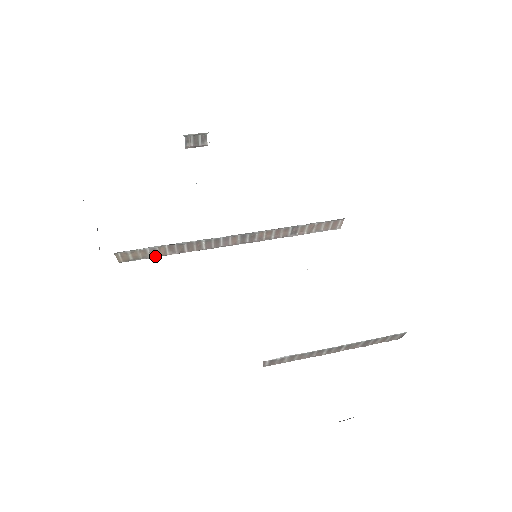
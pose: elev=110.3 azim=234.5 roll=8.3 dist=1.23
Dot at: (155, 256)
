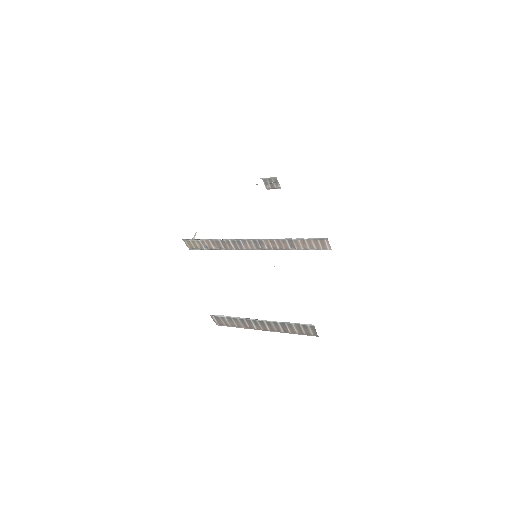
Dot at: (207, 248)
